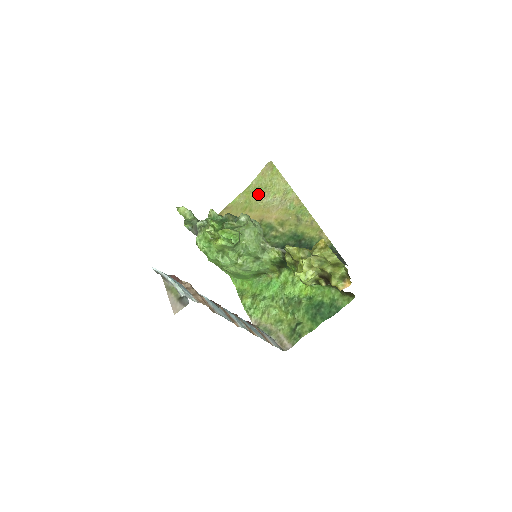
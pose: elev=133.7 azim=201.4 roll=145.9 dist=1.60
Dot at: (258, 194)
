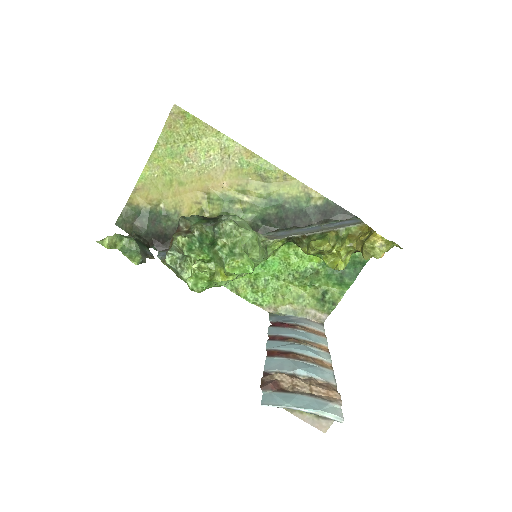
Dot at: (179, 158)
